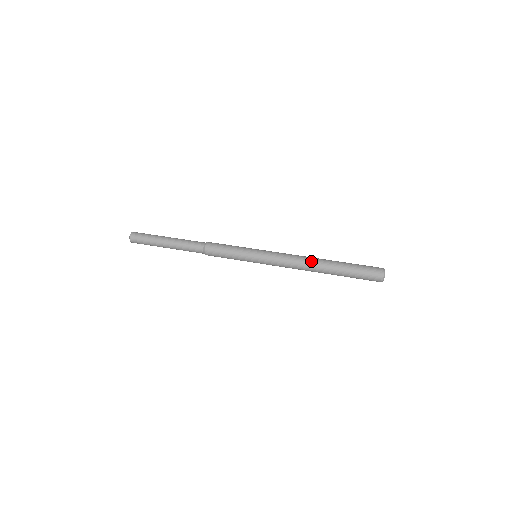
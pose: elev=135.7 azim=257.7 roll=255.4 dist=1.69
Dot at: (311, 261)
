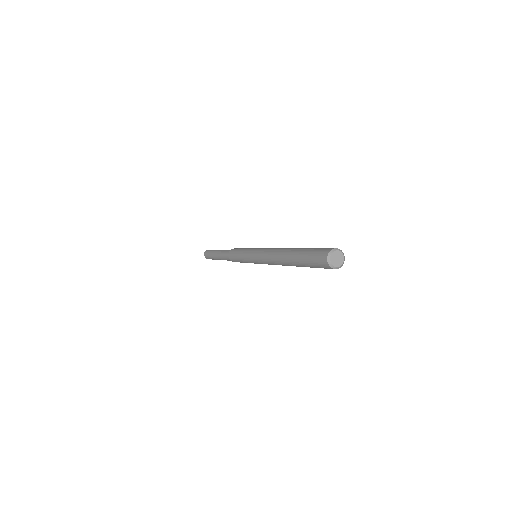
Dot at: (280, 251)
